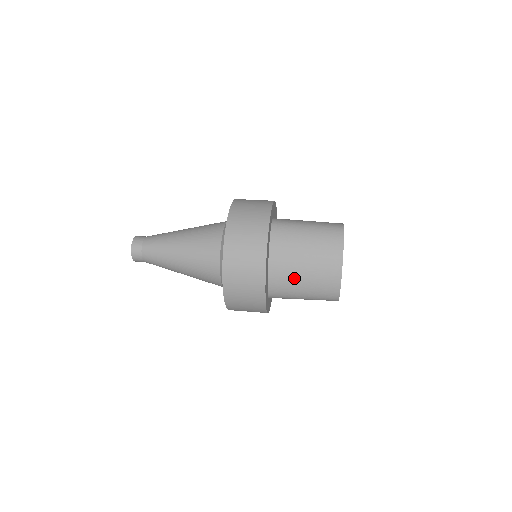
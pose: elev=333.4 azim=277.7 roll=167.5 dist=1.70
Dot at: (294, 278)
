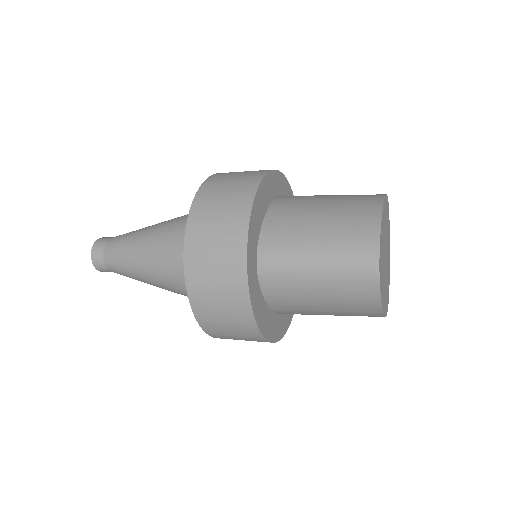
Dot at: (303, 222)
